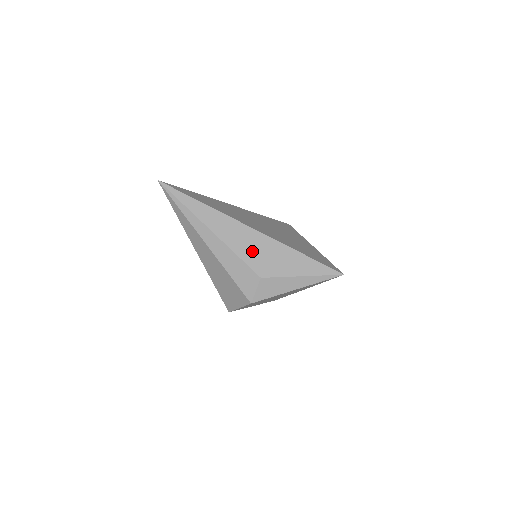
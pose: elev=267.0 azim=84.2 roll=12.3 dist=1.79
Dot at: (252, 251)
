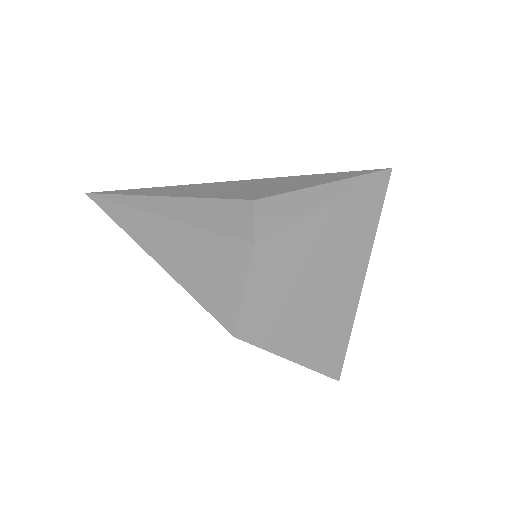
Dot at: (231, 191)
